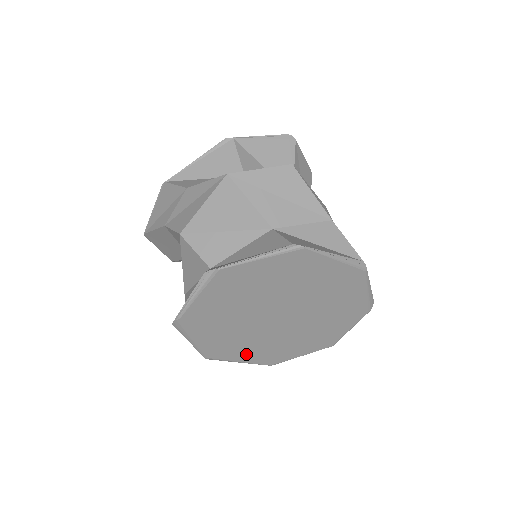
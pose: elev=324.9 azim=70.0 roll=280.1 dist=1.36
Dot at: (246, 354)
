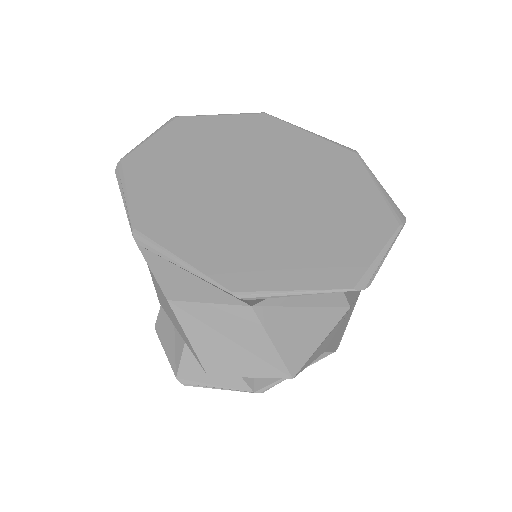
Dot at: (191, 245)
